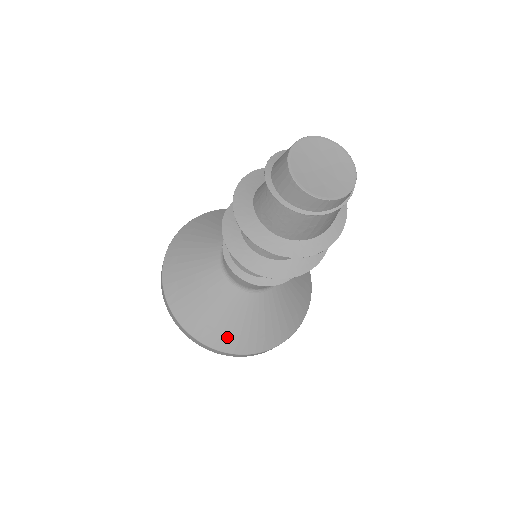
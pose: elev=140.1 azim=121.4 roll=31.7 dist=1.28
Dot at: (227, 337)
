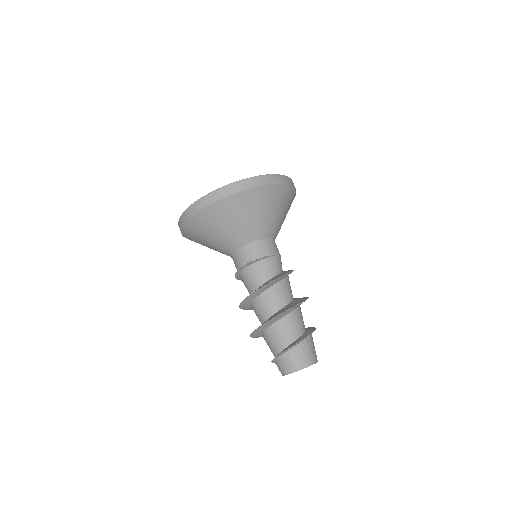
Dot at: occluded
